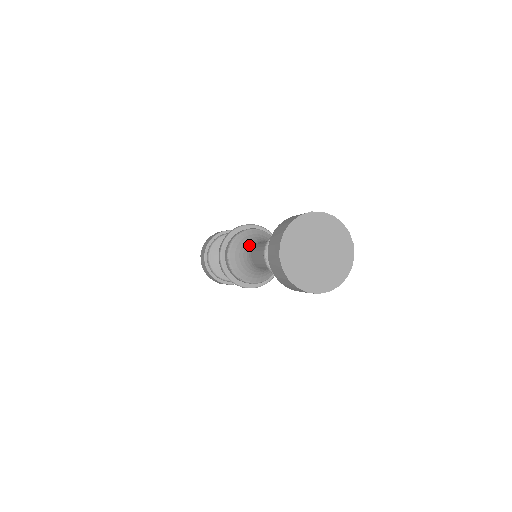
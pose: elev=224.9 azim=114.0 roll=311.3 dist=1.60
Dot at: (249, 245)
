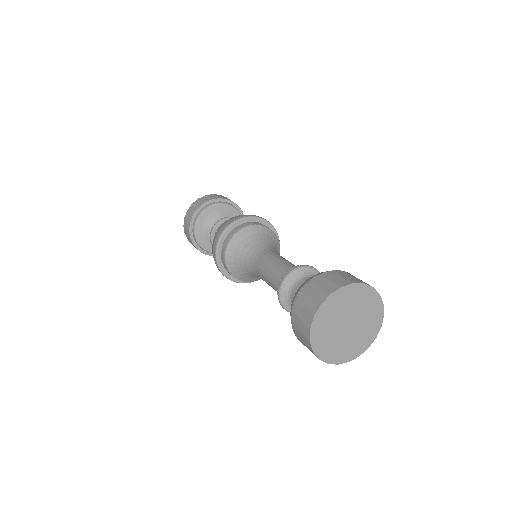
Dot at: (253, 249)
